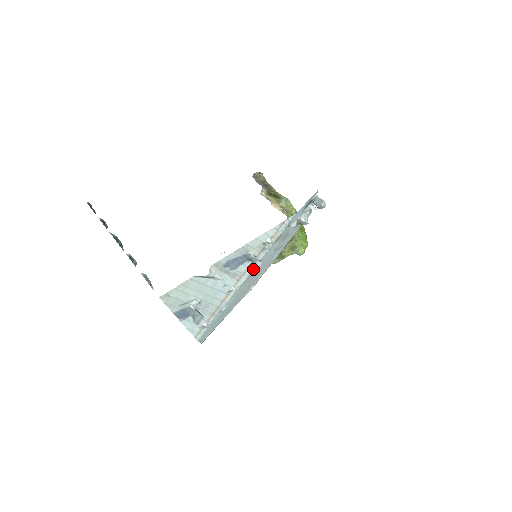
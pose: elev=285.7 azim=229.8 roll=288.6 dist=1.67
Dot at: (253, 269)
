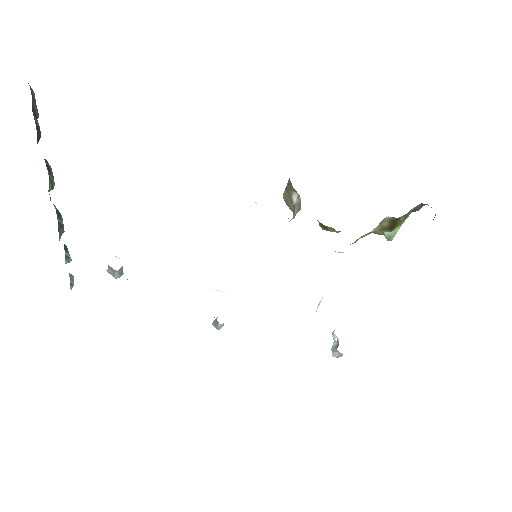
Dot at: occluded
